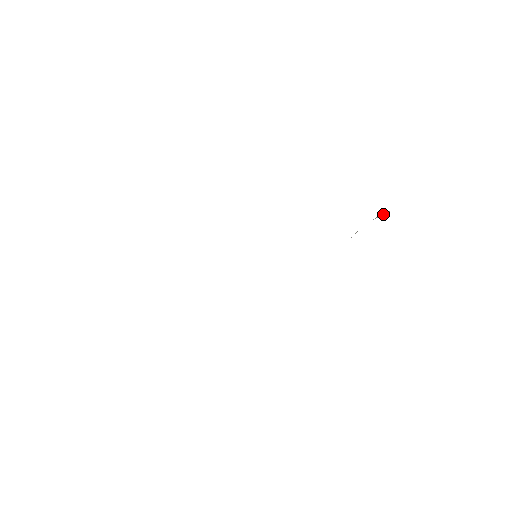
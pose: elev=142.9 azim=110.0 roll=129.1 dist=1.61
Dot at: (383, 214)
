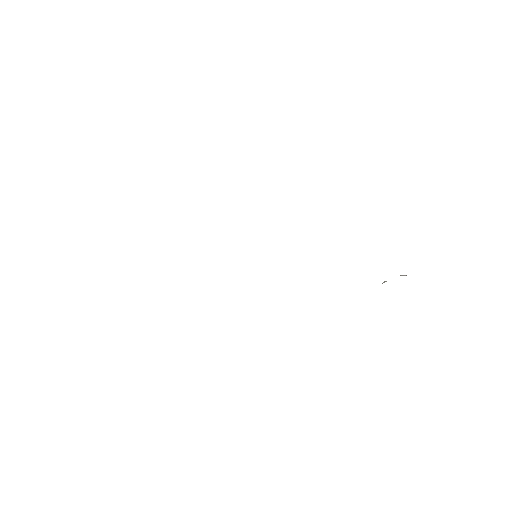
Dot at: (404, 275)
